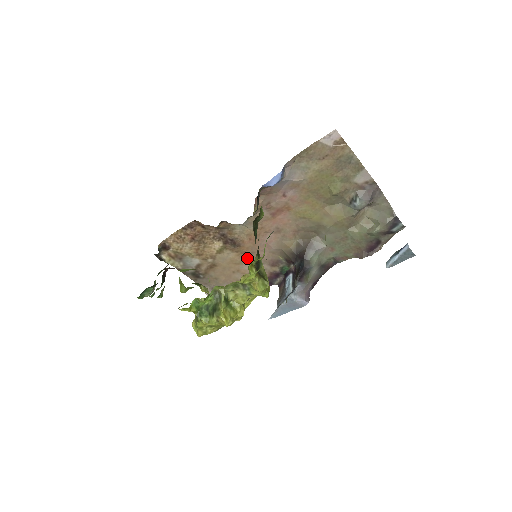
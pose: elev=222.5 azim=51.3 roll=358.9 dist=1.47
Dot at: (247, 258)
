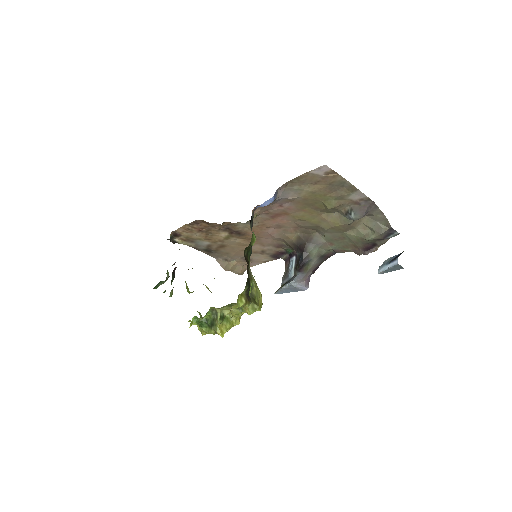
Dot at: occluded
